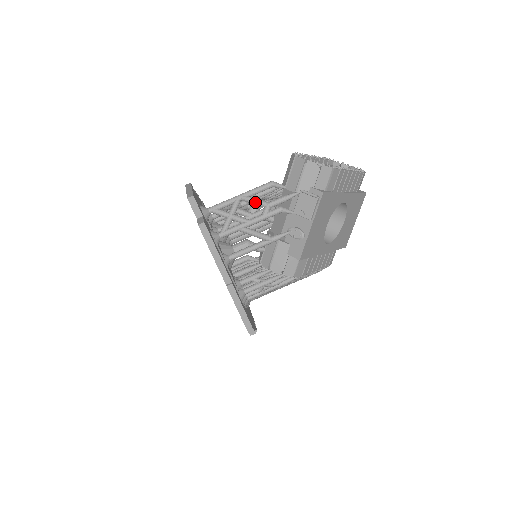
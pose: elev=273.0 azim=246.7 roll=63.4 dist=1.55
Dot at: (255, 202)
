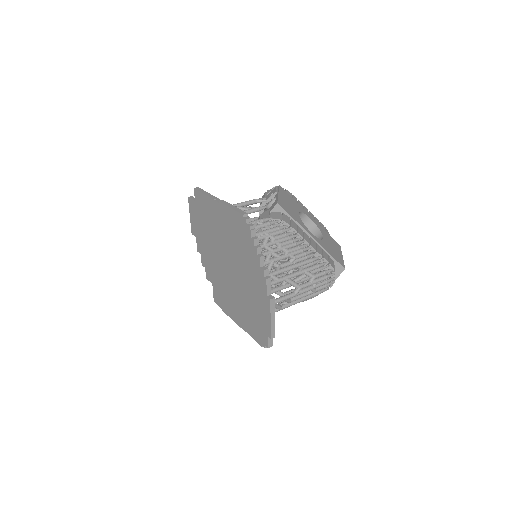
Dot at: occluded
